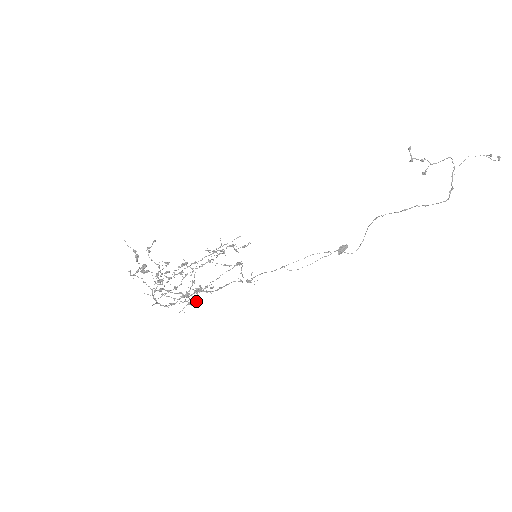
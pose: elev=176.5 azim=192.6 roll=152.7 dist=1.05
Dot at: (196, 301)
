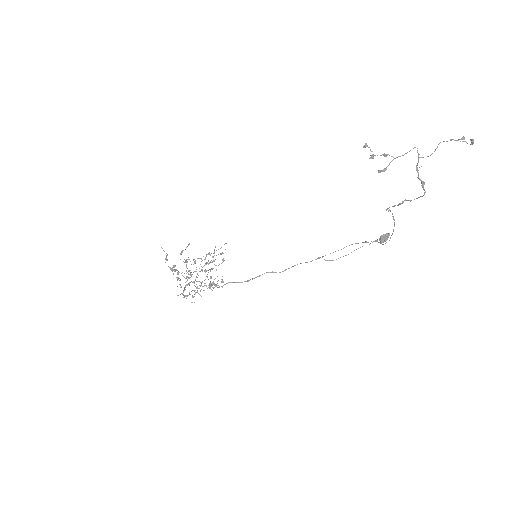
Dot at: (200, 295)
